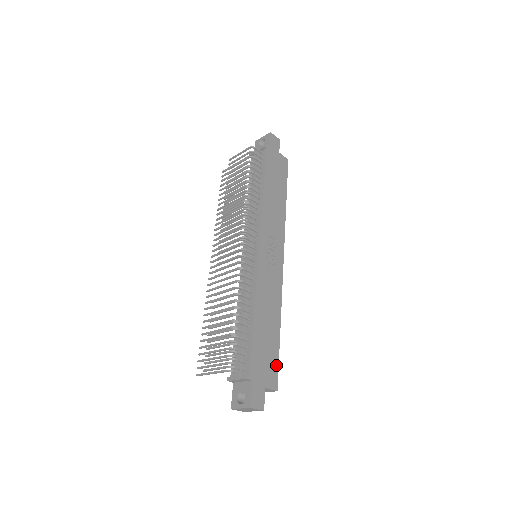
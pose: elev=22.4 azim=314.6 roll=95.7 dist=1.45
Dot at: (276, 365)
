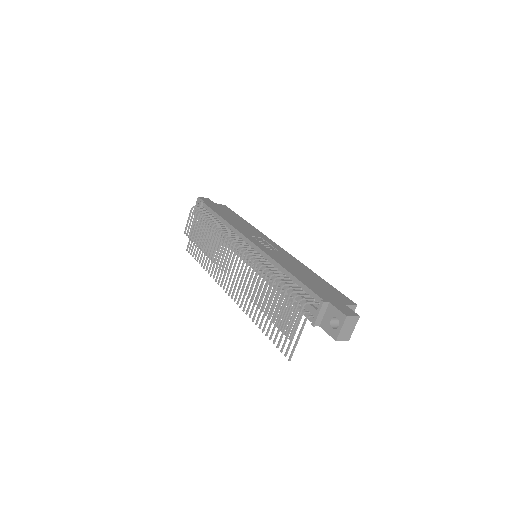
Dot at: (338, 293)
